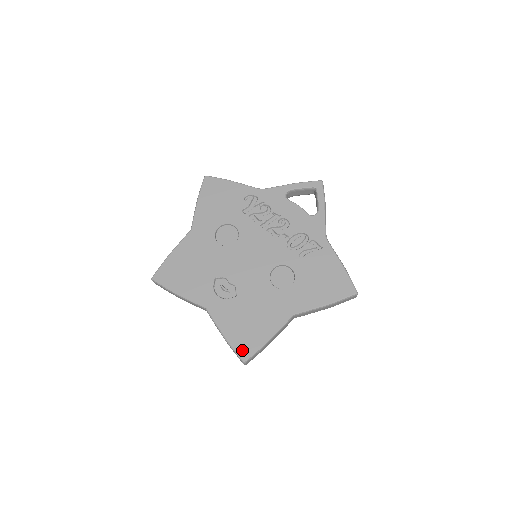
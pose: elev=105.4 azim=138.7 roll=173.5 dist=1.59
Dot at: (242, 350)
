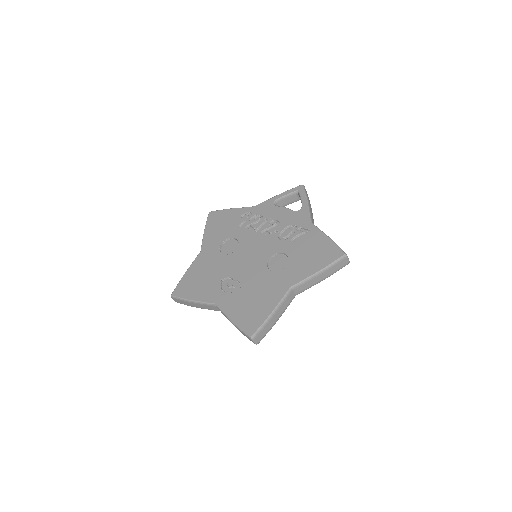
Dot at: (248, 328)
